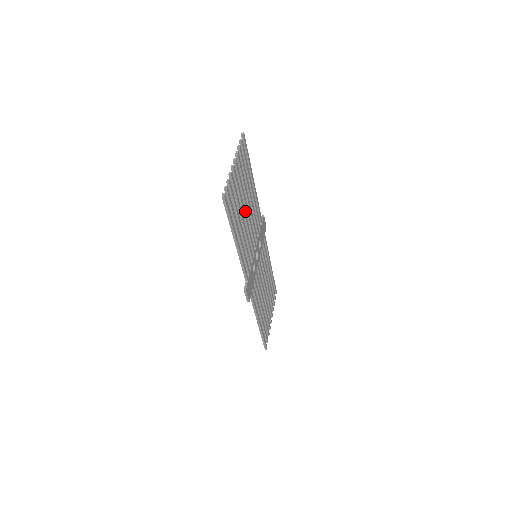
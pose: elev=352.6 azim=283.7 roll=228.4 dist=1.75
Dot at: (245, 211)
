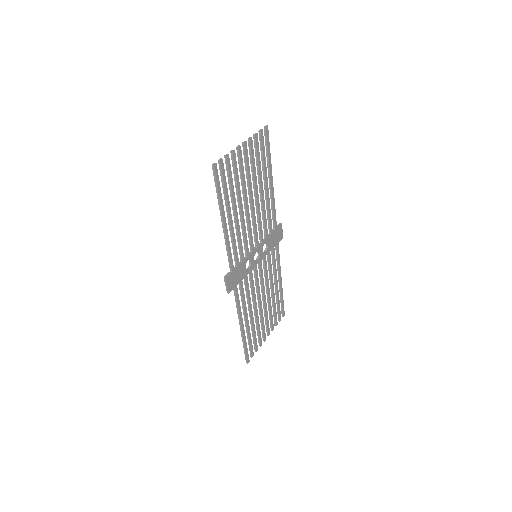
Dot at: (250, 202)
